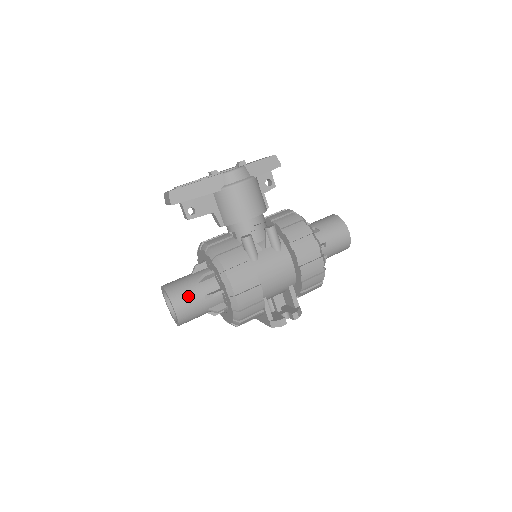
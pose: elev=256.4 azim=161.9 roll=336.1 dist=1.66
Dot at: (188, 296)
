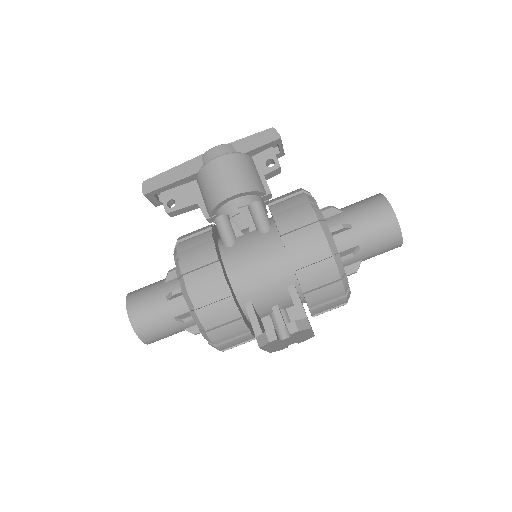
Dot at: (147, 297)
